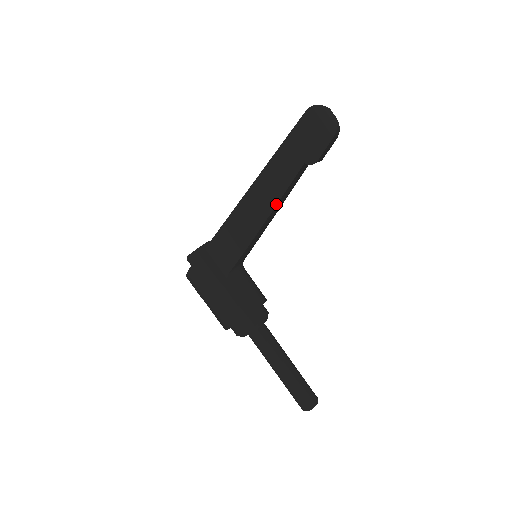
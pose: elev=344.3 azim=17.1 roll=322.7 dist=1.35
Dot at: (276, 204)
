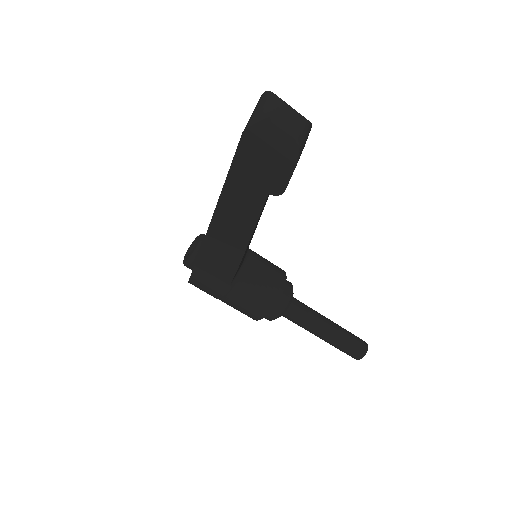
Dot at: (252, 232)
